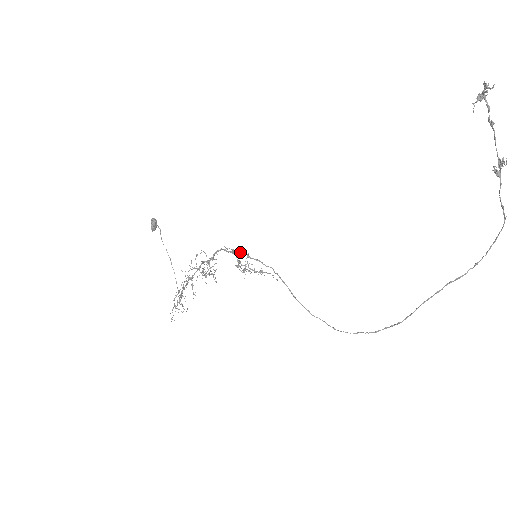
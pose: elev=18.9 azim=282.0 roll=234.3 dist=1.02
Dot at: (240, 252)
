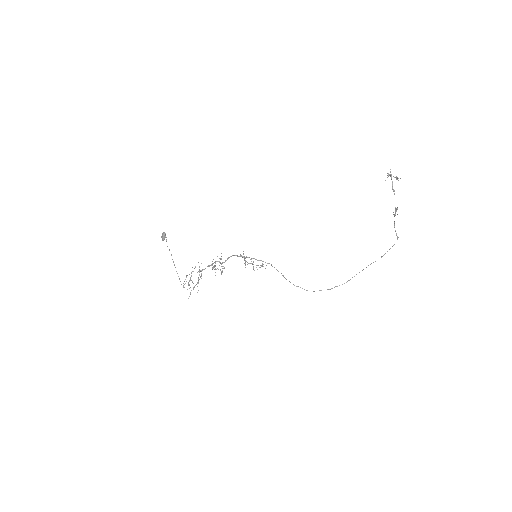
Dot at: occluded
